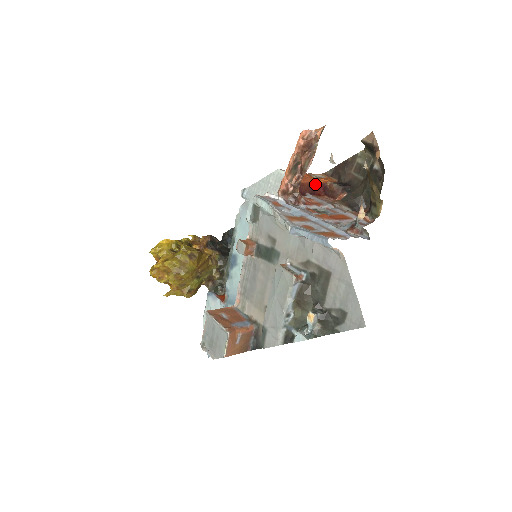
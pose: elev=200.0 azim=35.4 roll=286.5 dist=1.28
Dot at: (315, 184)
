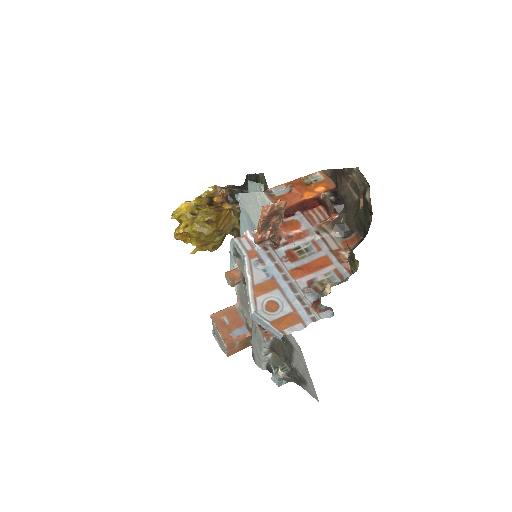
Dot at: (306, 201)
